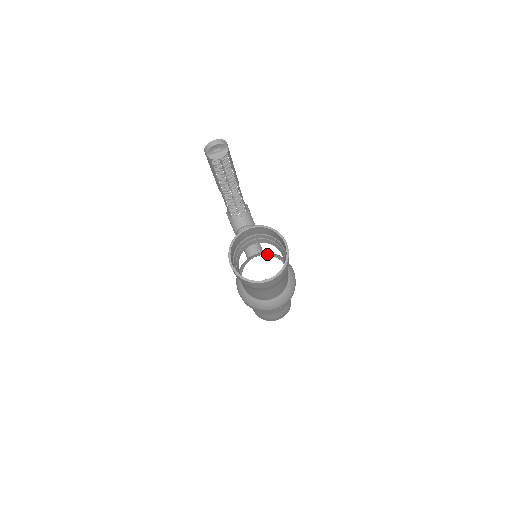
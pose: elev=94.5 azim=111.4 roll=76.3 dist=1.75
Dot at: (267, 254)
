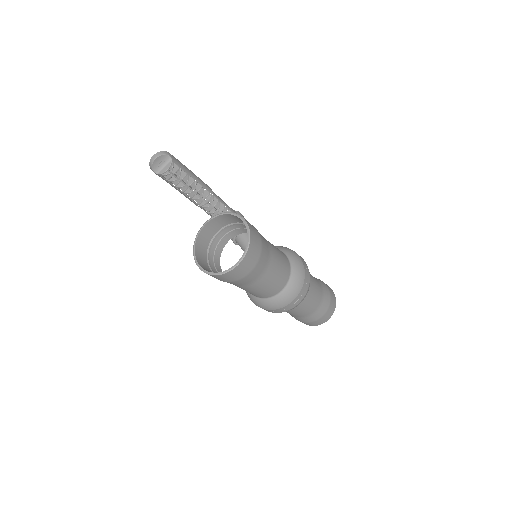
Dot at: occluded
